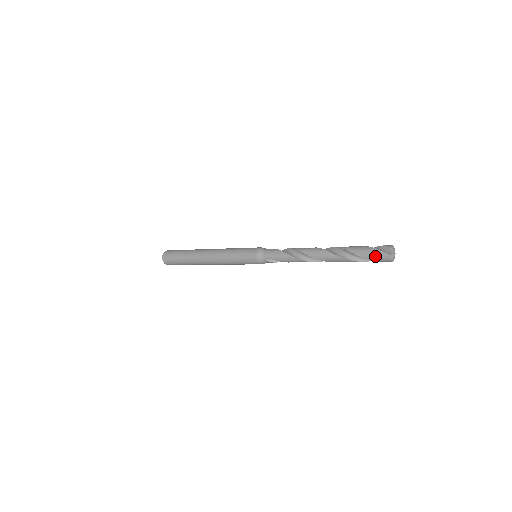
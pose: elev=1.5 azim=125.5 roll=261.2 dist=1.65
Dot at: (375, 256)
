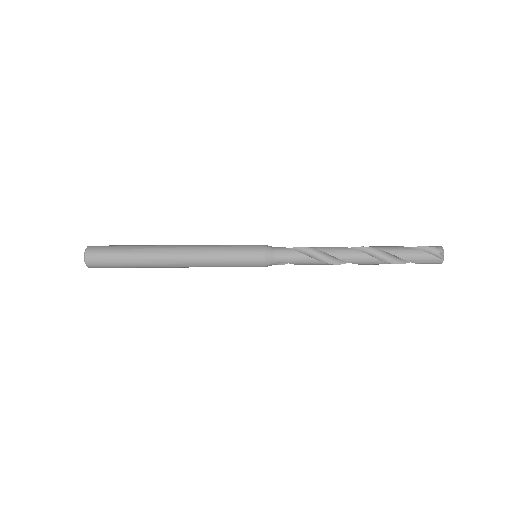
Dot at: (427, 261)
